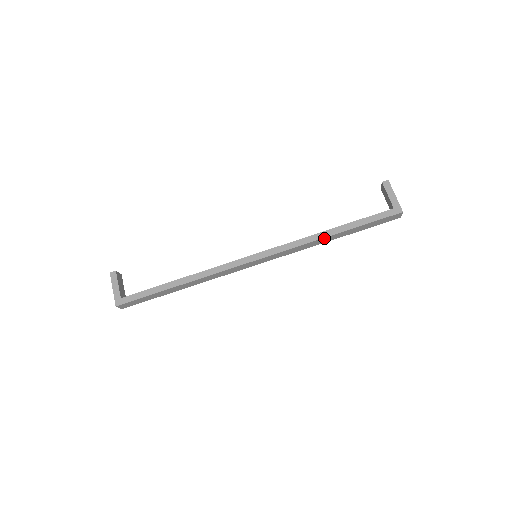
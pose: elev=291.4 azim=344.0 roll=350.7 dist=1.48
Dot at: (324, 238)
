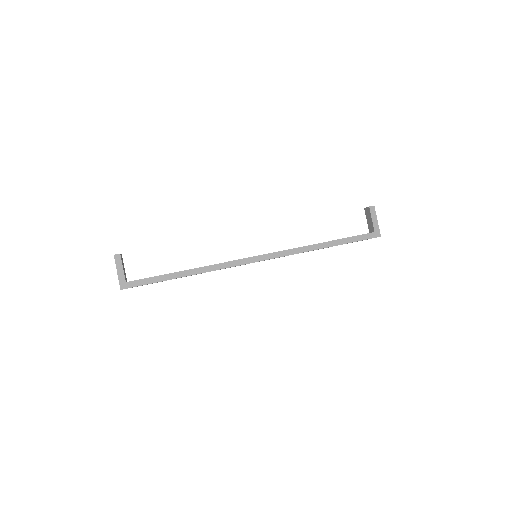
Dot at: (317, 249)
